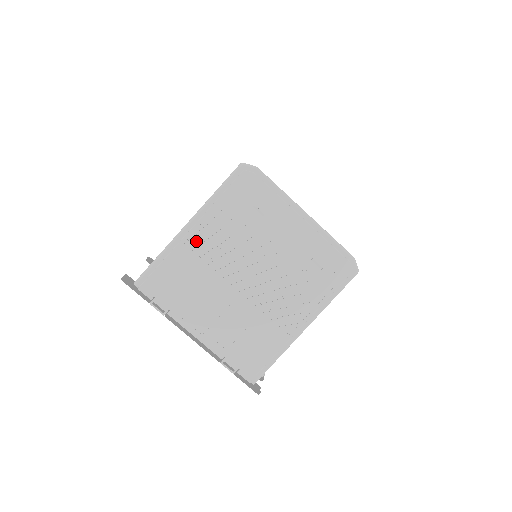
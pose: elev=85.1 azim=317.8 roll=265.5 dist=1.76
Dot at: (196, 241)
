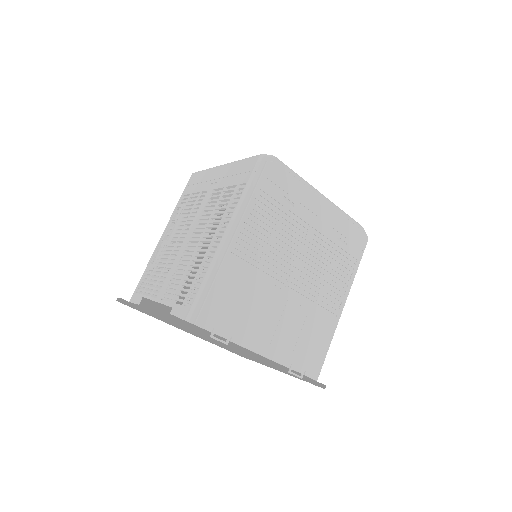
Dot at: (241, 249)
